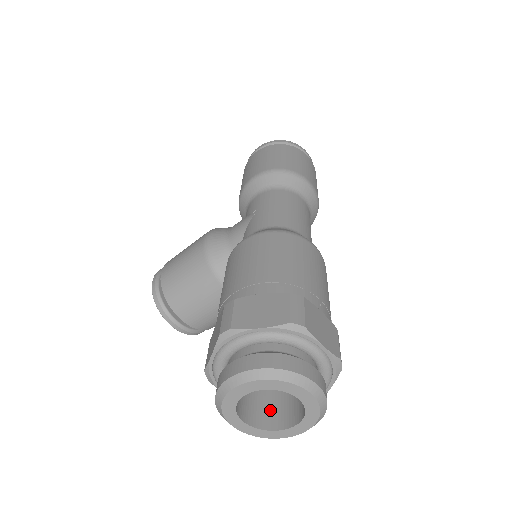
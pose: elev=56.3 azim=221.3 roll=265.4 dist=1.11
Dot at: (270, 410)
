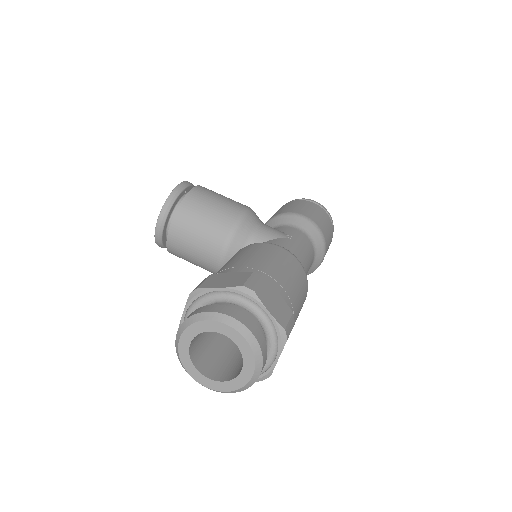
Dot at: (201, 353)
